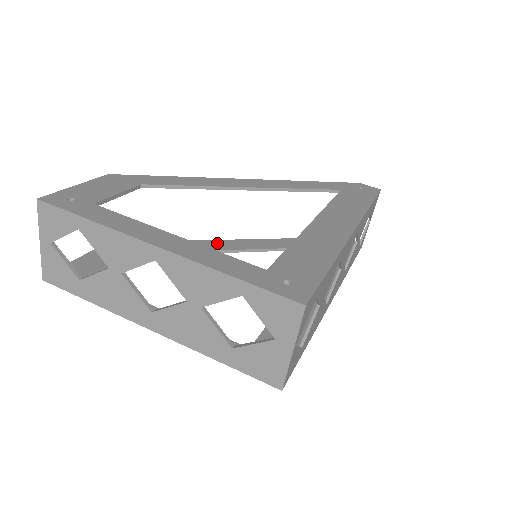
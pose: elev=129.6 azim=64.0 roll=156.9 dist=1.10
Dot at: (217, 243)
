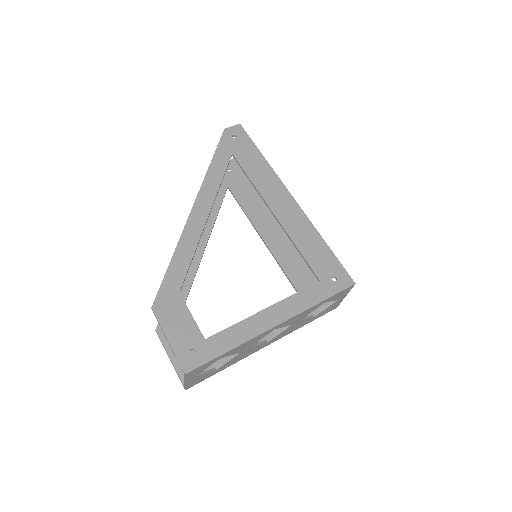
Dot at: occluded
